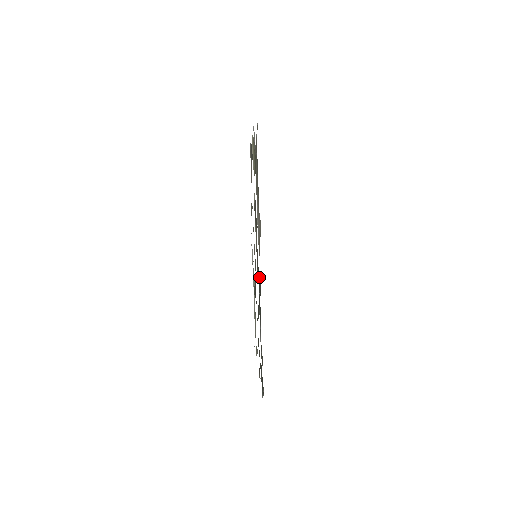
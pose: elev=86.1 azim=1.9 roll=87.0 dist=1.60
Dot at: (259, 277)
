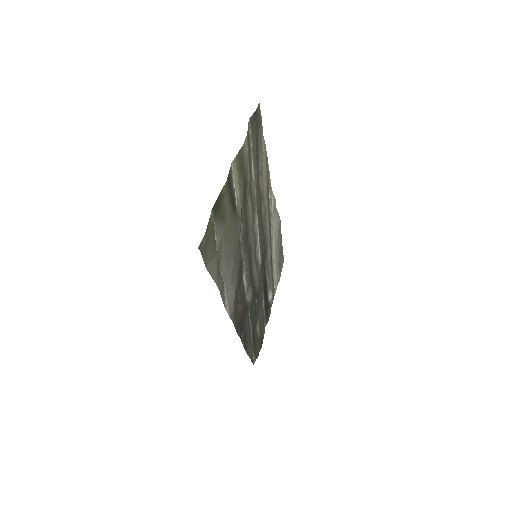
Dot at: (244, 309)
